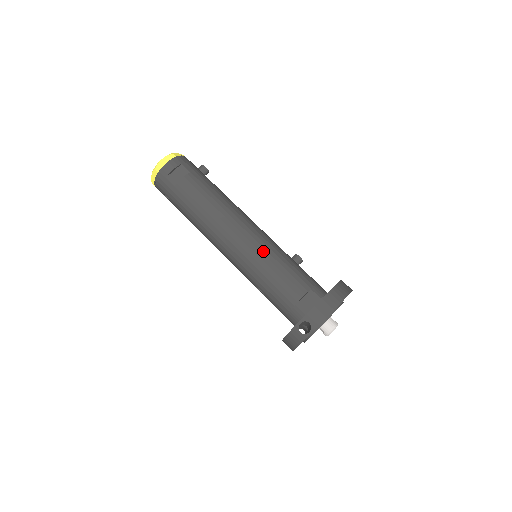
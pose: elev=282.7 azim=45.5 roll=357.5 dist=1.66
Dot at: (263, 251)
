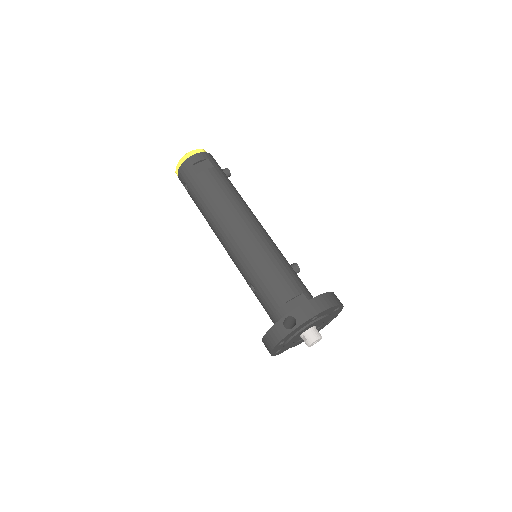
Dot at: (265, 248)
